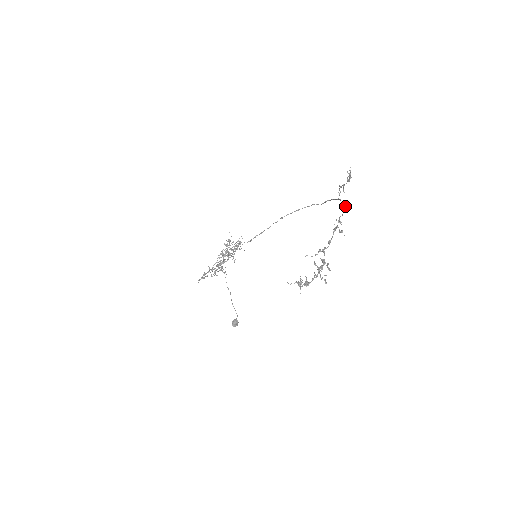
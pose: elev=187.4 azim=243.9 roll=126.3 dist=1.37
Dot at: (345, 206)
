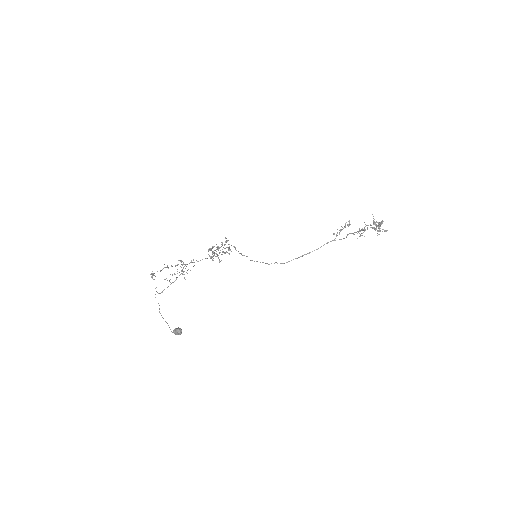
Dot at: occluded
